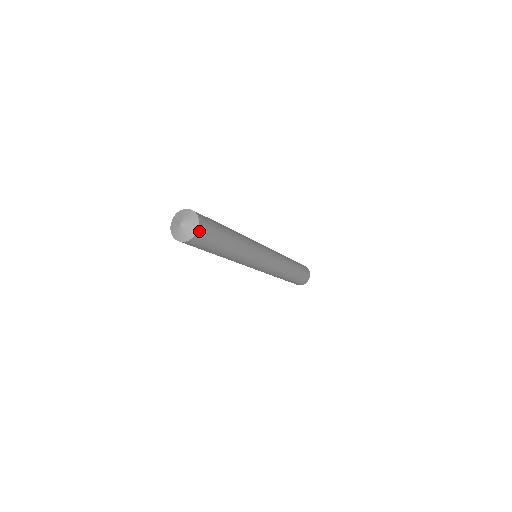
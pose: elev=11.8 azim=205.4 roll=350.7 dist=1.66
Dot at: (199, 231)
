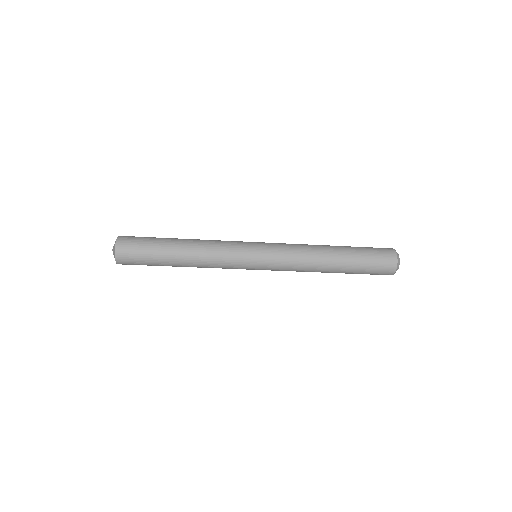
Dot at: (119, 261)
